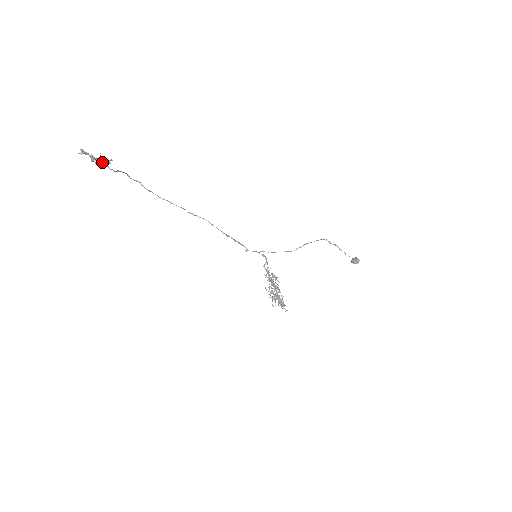
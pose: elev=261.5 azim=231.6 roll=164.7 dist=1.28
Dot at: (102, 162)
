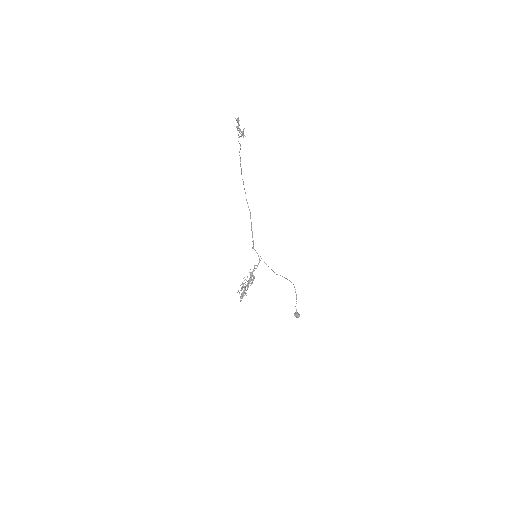
Dot at: occluded
